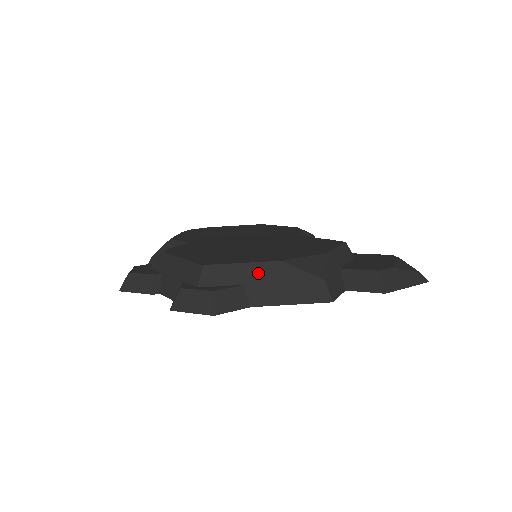
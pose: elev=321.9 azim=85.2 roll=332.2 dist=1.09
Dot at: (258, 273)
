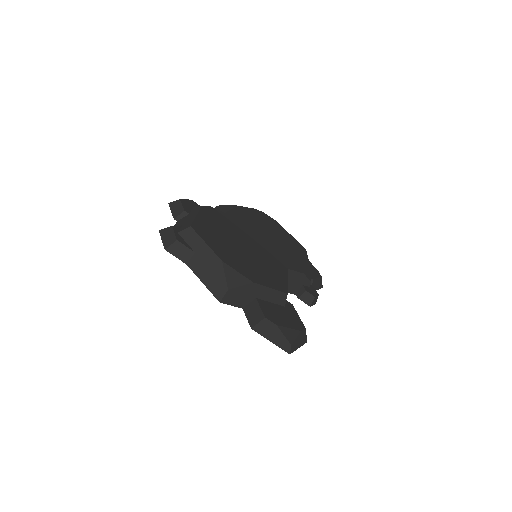
Dot at: (206, 254)
